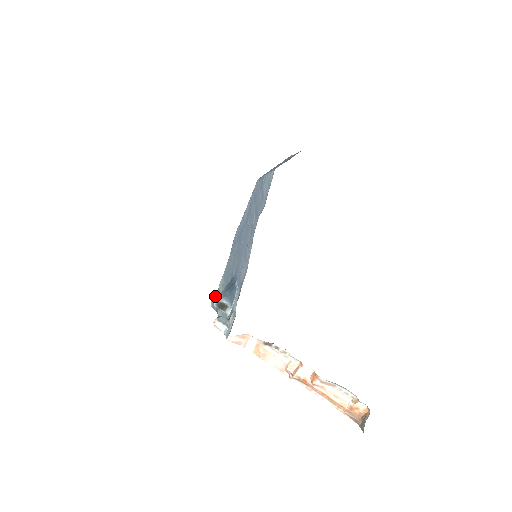
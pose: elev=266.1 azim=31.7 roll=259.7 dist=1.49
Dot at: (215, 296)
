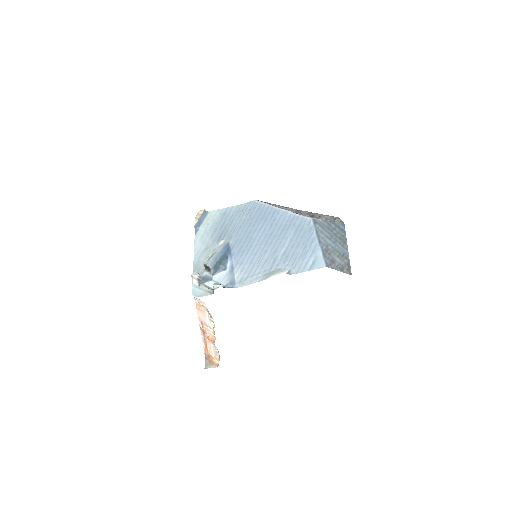
Dot at: (203, 216)
